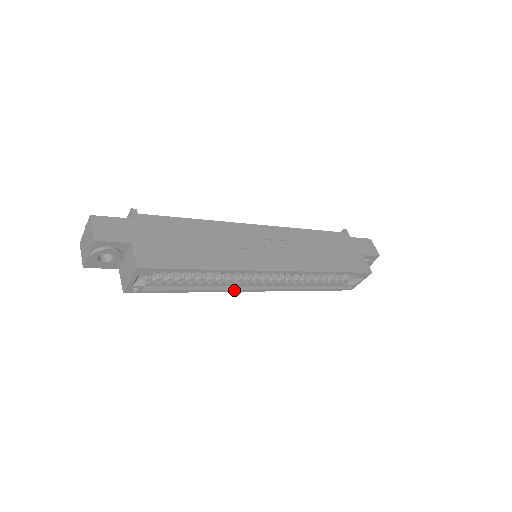
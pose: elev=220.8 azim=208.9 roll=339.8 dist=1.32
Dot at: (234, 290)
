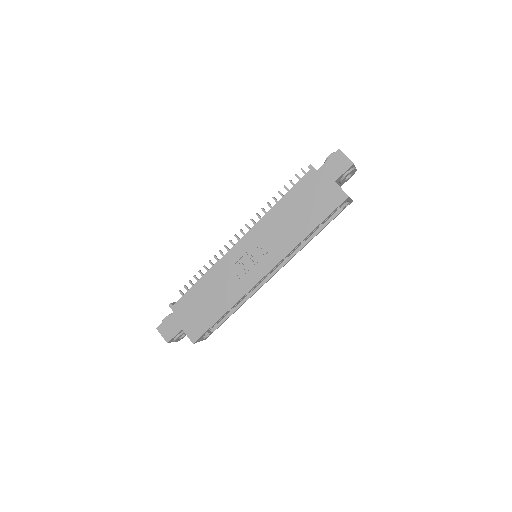
Dot at: (259, 288)
